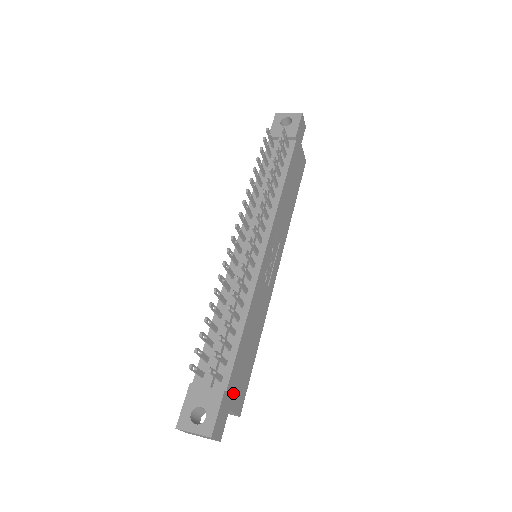
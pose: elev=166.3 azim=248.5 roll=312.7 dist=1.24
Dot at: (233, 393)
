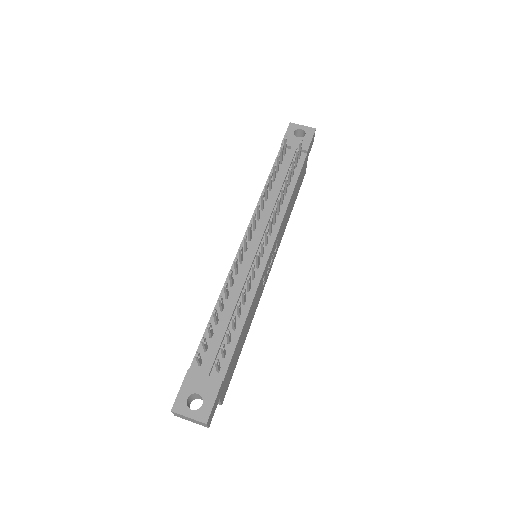
Dot at: (225, 384)
